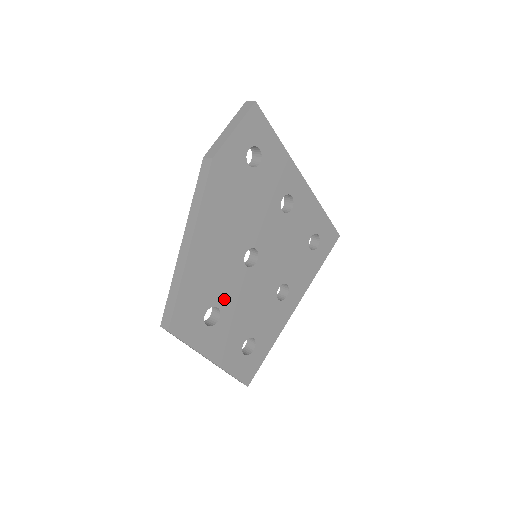
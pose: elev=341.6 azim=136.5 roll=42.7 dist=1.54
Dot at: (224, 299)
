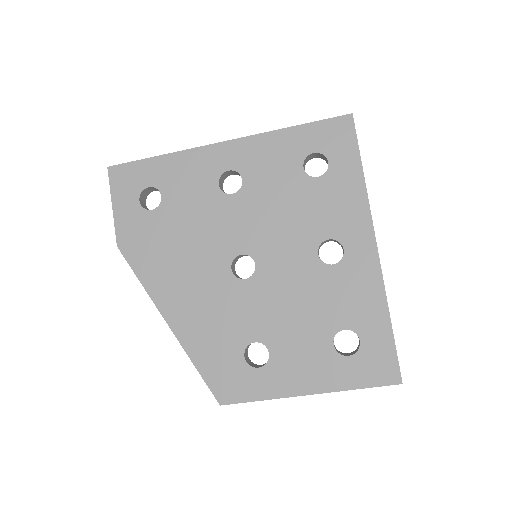
Dot at: (253, 329)
